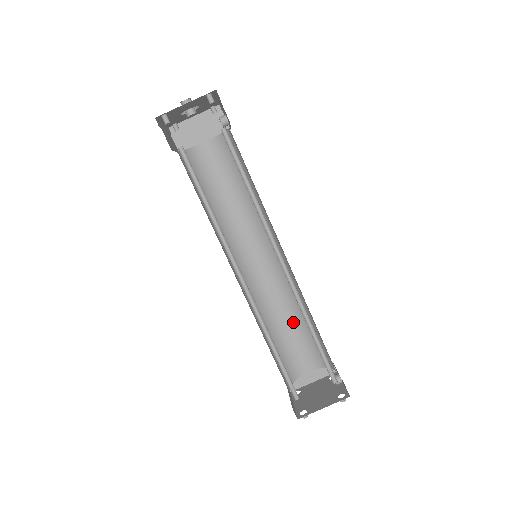
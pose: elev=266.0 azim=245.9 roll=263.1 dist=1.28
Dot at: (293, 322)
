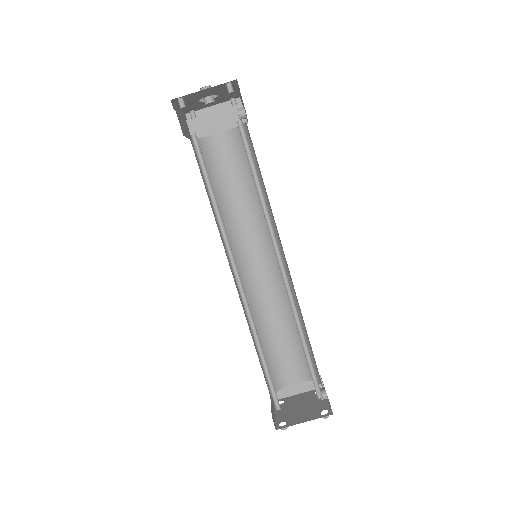
Dot at: (285, 329)
